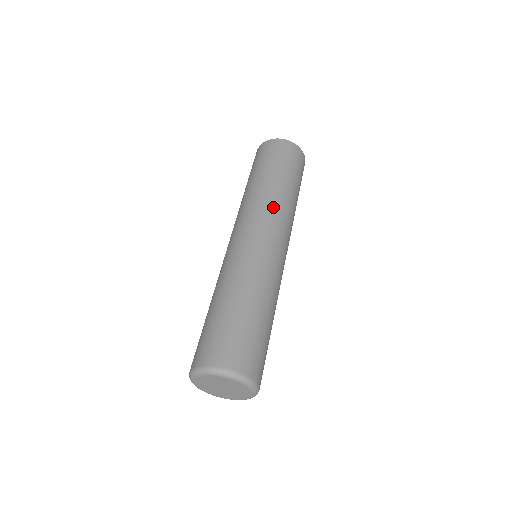
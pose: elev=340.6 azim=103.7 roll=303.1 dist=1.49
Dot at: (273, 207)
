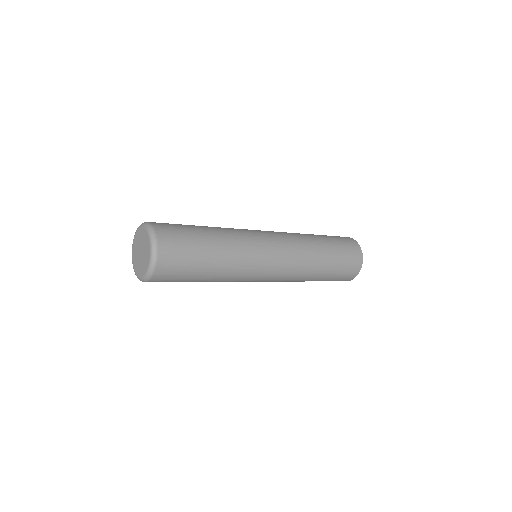
Dot at: occluded
